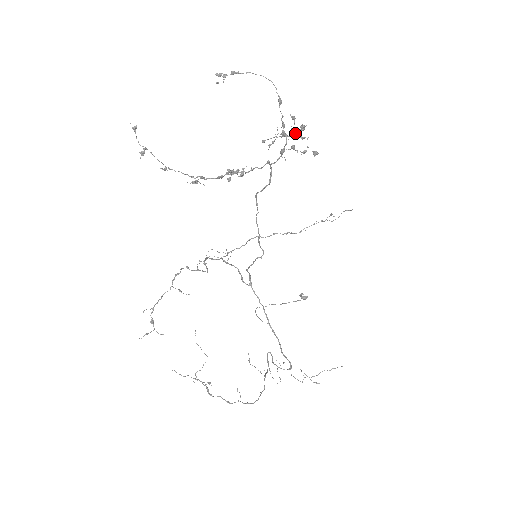
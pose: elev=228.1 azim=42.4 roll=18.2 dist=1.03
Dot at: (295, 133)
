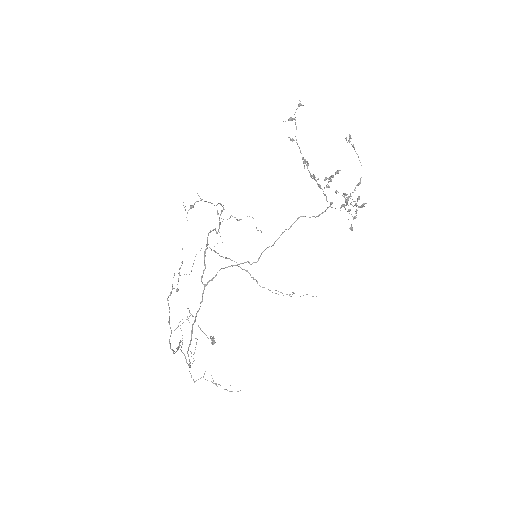
Dot at: occluded
